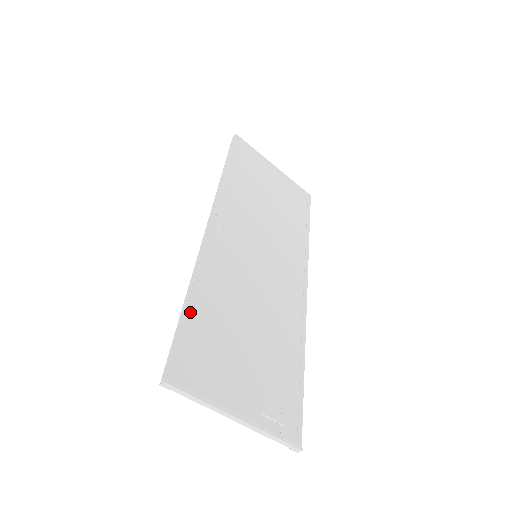
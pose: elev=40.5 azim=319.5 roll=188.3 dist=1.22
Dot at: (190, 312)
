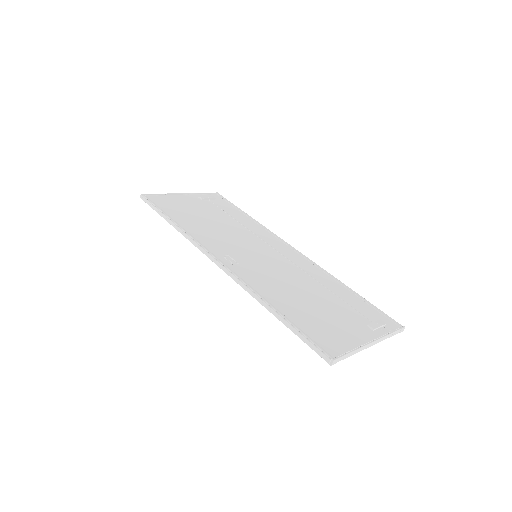
Dot at: (287, 317)
